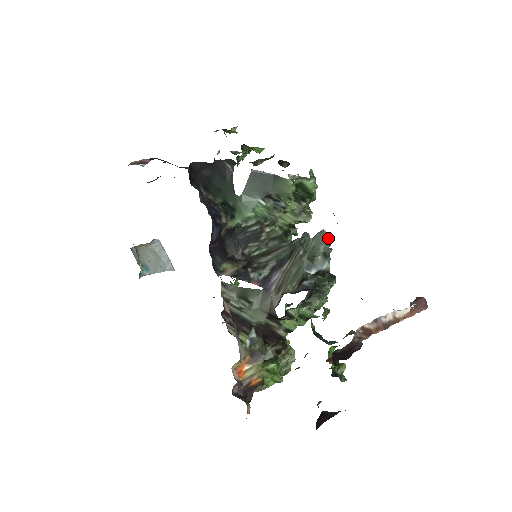
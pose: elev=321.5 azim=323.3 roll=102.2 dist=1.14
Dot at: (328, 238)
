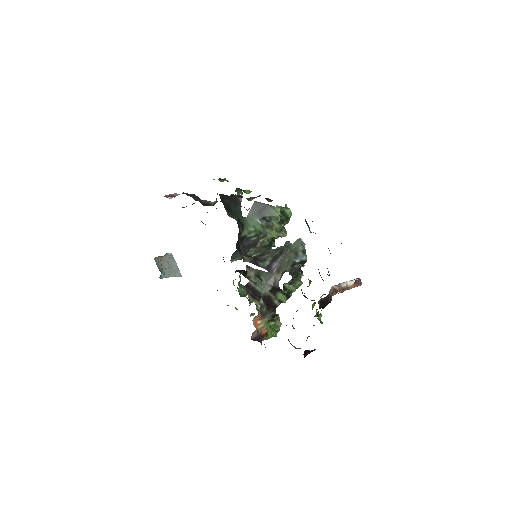
Dot at: occluded
